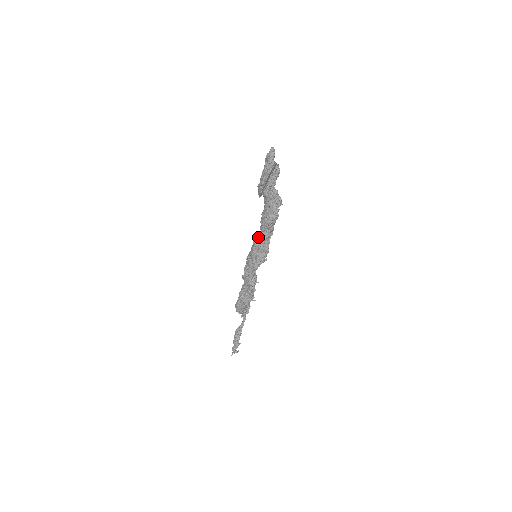
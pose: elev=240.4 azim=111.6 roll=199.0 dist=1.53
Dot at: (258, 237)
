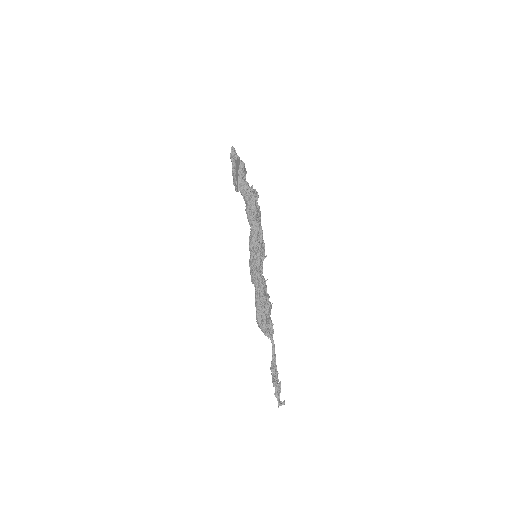
Dot at: (250, 234)
